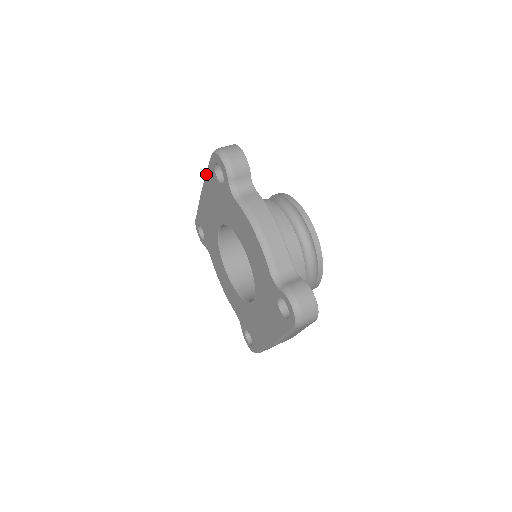
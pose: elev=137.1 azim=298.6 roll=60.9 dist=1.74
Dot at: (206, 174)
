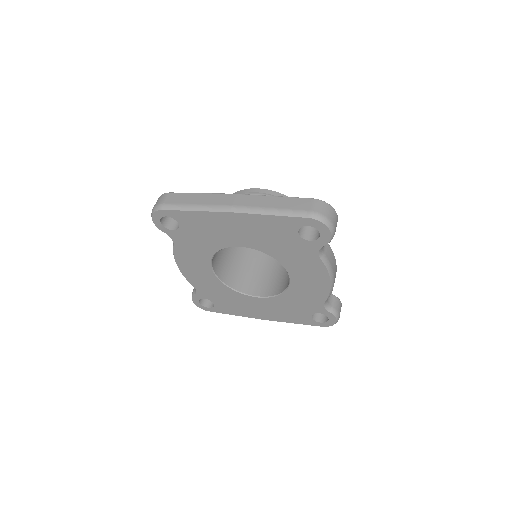
Dot at: (270, 216)
